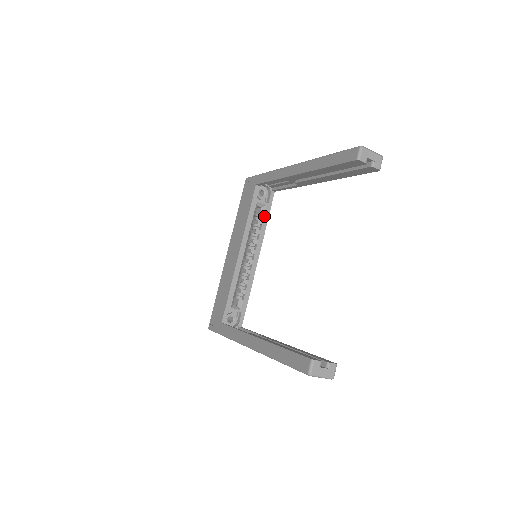
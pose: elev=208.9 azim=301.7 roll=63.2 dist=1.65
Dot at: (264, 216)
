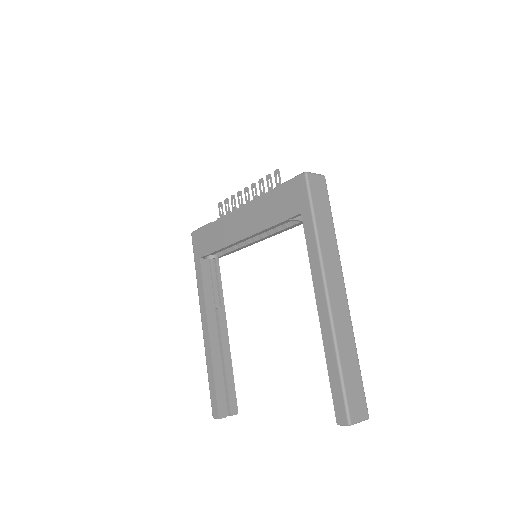
Dot at: (292, 226)
